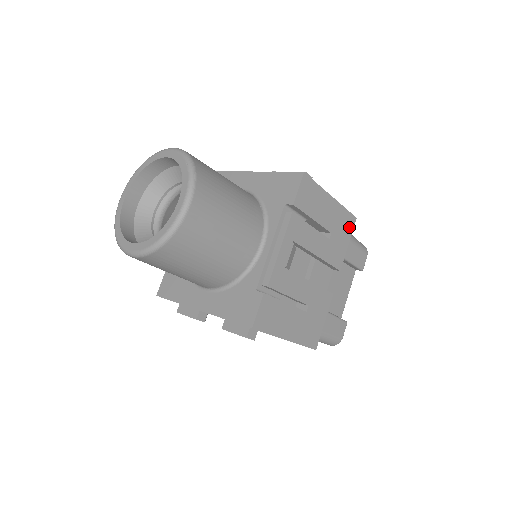
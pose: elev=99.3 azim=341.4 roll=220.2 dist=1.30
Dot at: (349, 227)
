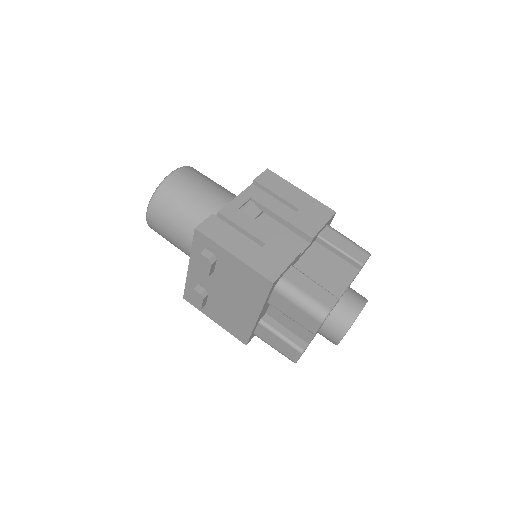
Dot at: (325, 214)
